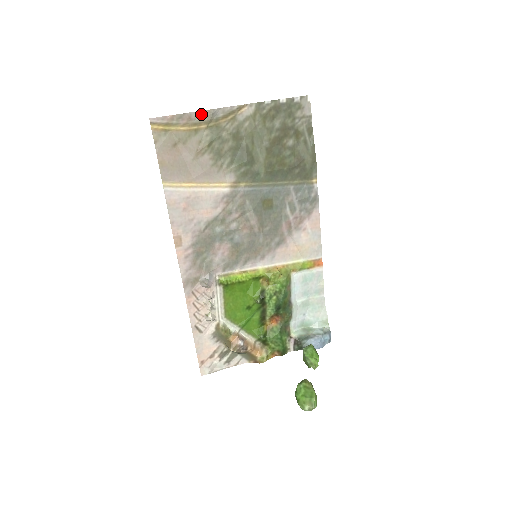
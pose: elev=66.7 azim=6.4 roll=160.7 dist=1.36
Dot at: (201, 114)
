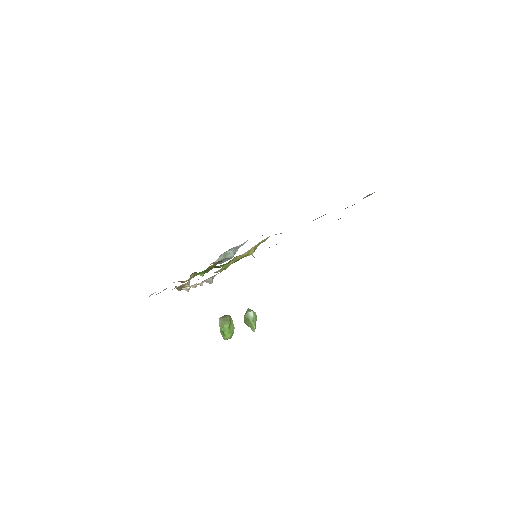
Dot at: occluded
